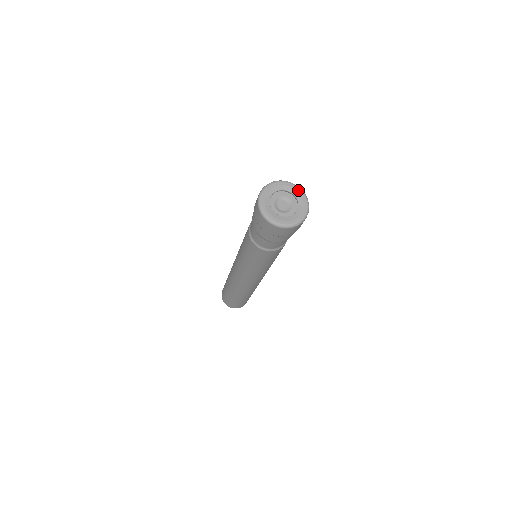
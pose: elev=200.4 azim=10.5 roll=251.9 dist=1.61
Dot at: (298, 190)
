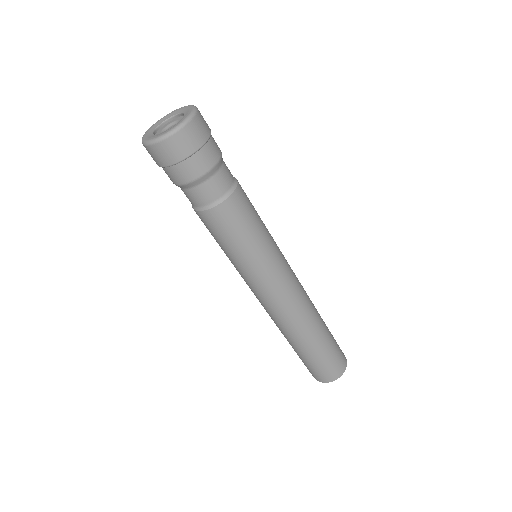
Dot at: (185, 107)
